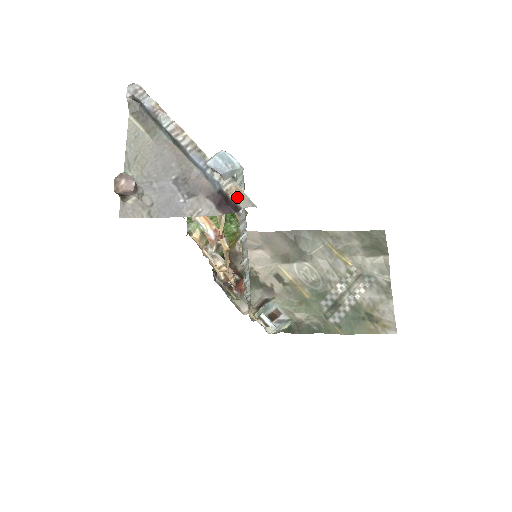
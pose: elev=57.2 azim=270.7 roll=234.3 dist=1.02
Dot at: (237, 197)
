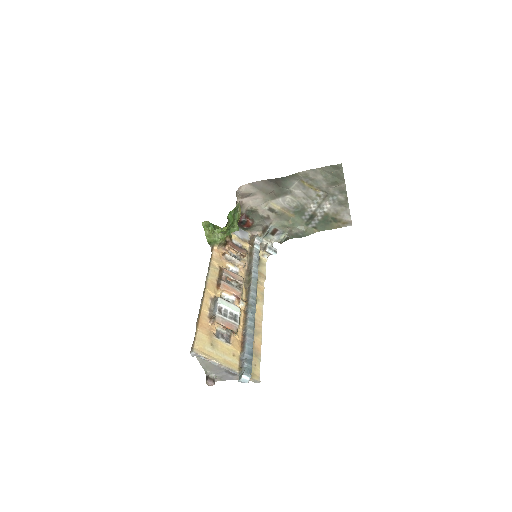
Dot at: (252, 381)
